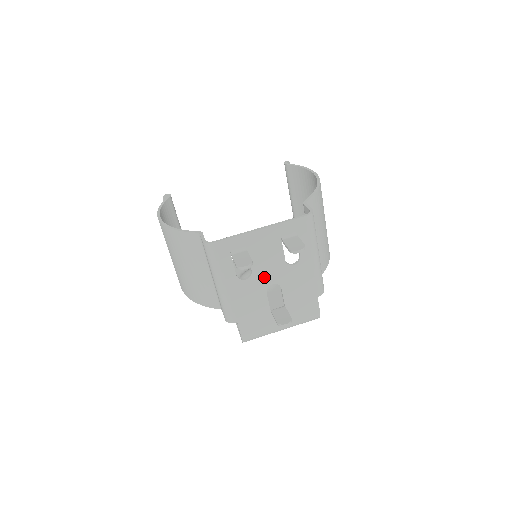
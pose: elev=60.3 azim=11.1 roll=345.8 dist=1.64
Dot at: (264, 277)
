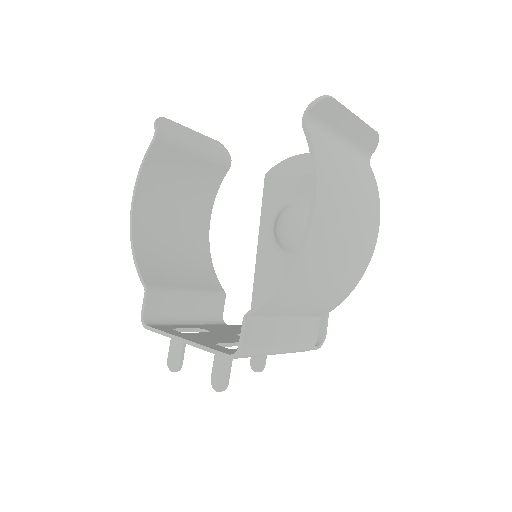
Dot at: occluded
